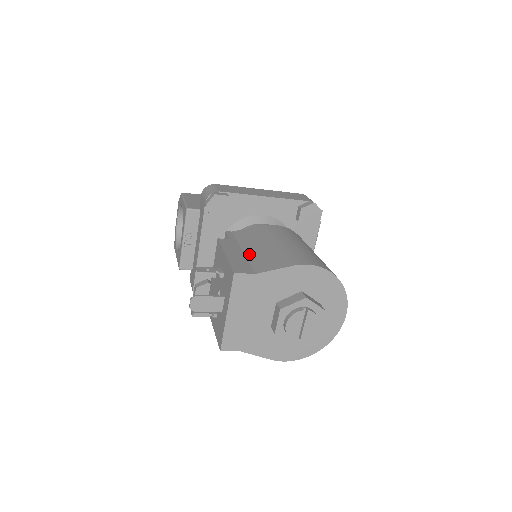
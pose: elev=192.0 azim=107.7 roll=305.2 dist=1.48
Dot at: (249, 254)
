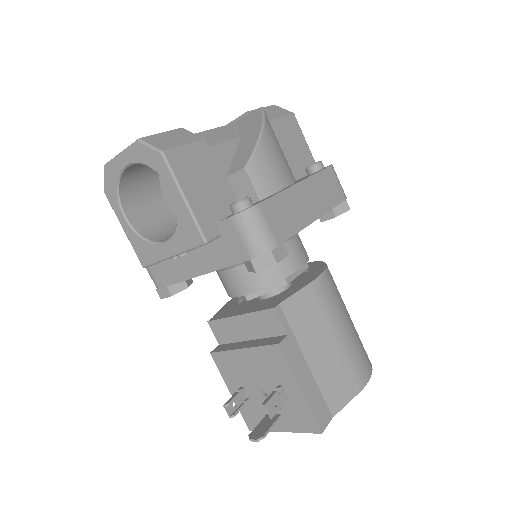
Dot at: (316, 372)
